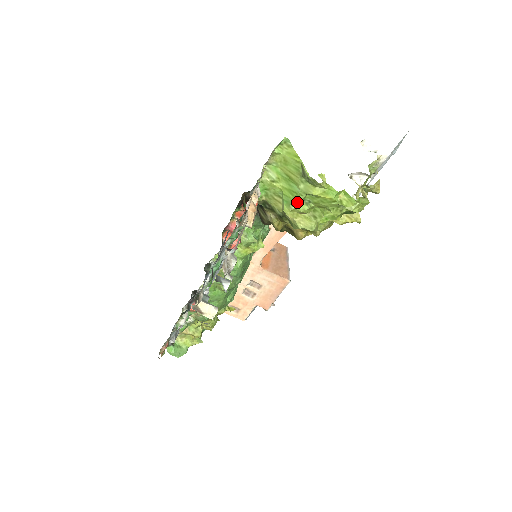
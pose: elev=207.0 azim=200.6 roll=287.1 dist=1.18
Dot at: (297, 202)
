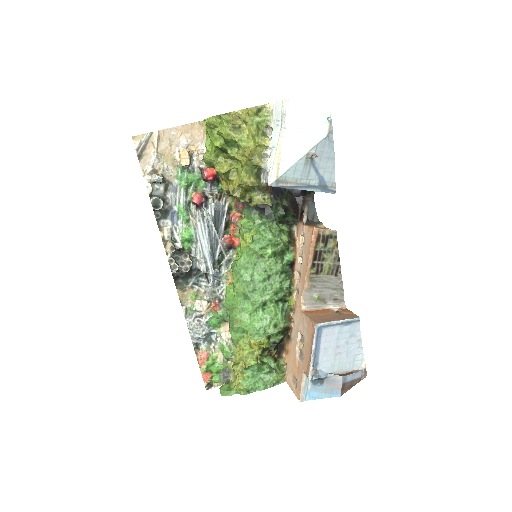
Dot at: (206, 144)
